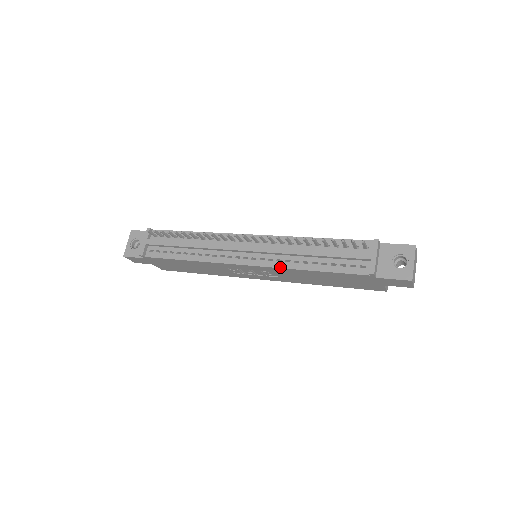
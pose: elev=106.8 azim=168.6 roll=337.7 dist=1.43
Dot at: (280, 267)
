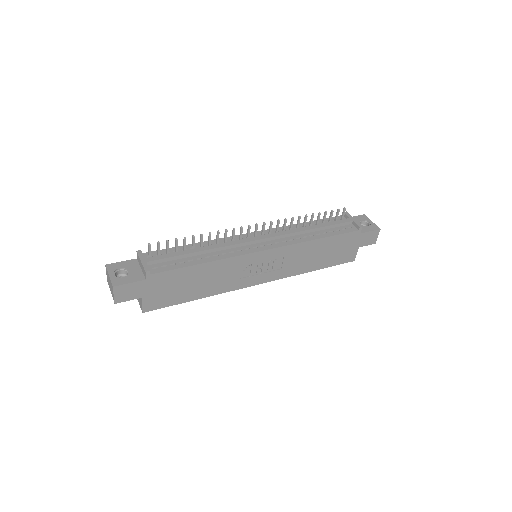
Dot at: (296, 243)
